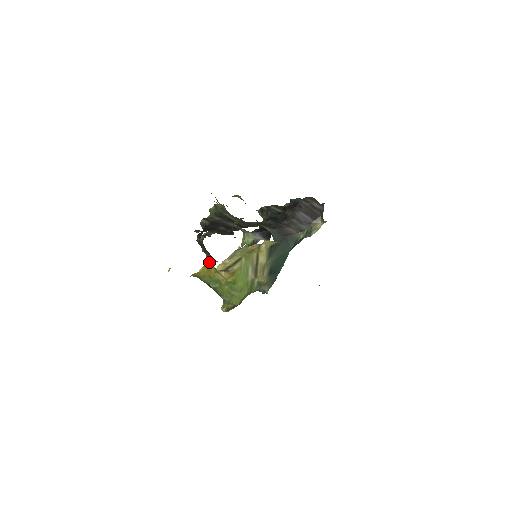
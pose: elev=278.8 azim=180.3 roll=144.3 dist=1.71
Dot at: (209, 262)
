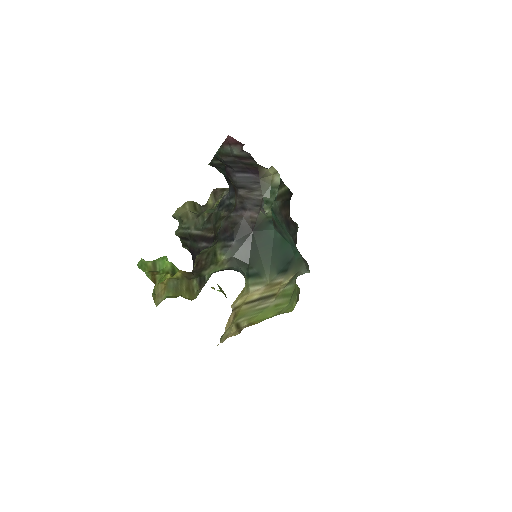
Dot at: occluded
